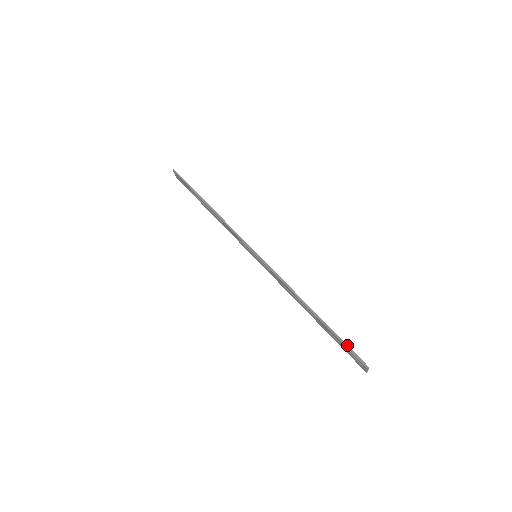
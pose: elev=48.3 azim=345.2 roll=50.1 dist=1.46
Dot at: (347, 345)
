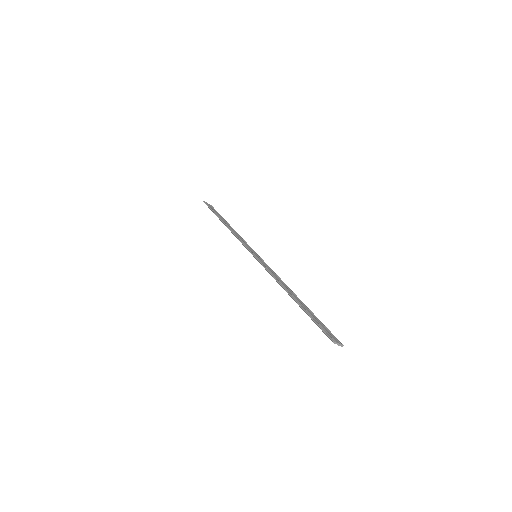
Dot at: (316, 323)
